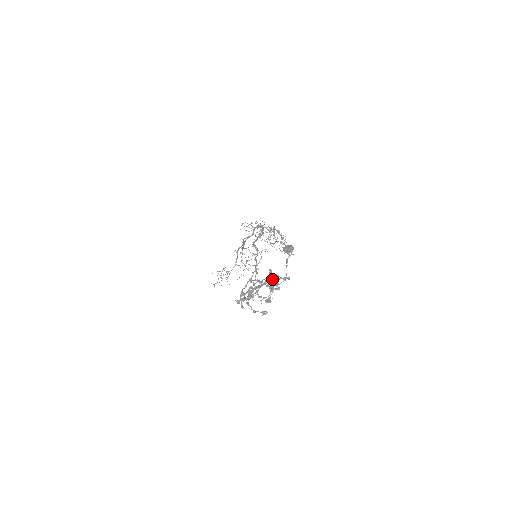
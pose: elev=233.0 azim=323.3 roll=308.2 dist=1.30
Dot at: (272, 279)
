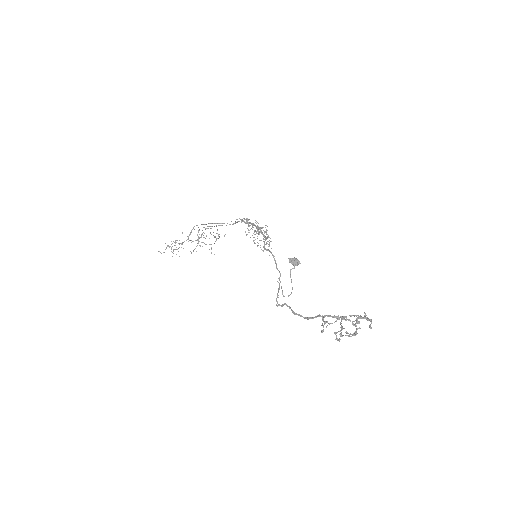
Dot at: occluded
